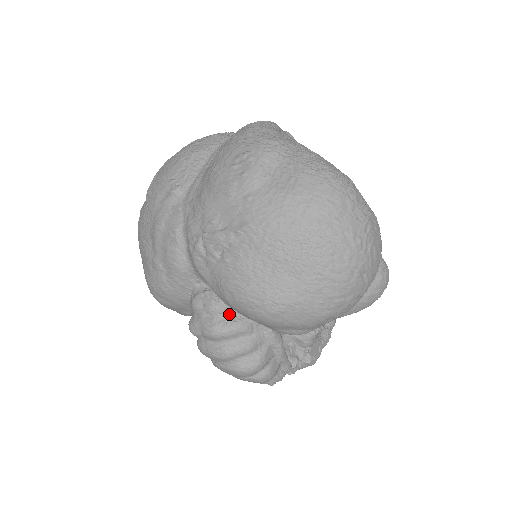
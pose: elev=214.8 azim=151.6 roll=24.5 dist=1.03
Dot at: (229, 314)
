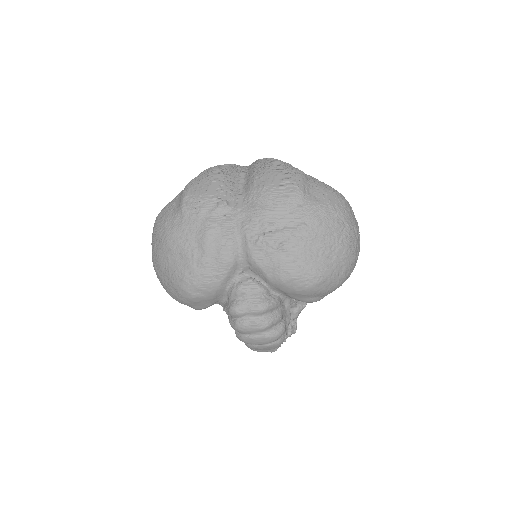
Dot at: (269, 294)
